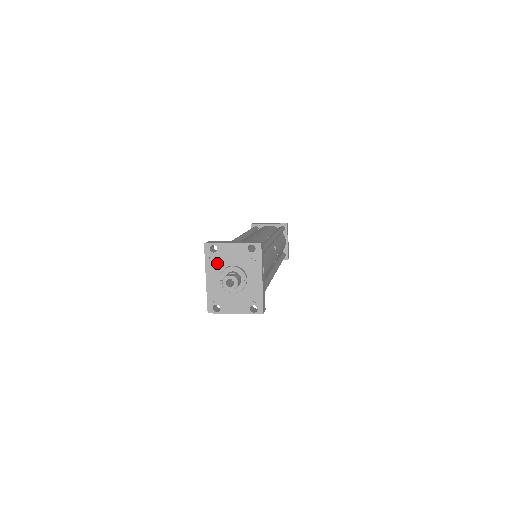
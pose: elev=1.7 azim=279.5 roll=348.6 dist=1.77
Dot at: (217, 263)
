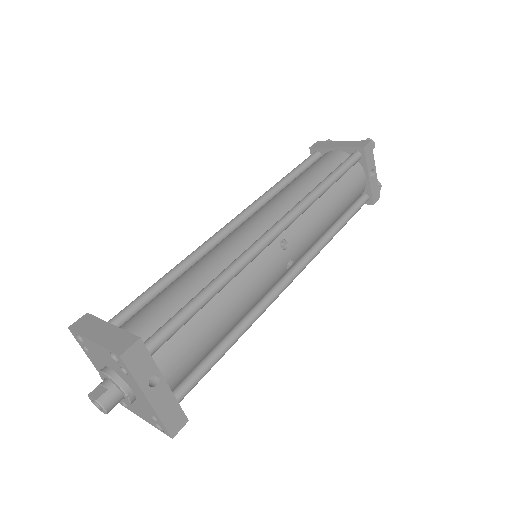
Dot at: (93, 357)
